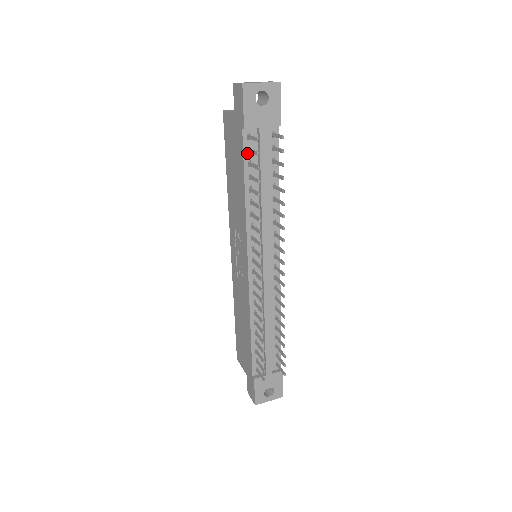
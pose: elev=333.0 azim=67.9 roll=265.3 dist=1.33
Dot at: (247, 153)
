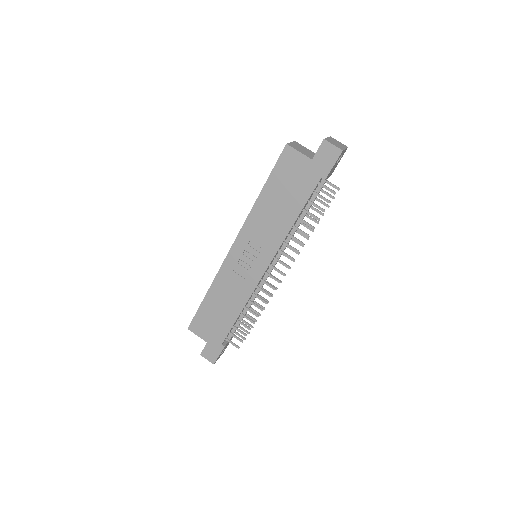
Dot at: (312, 194)
